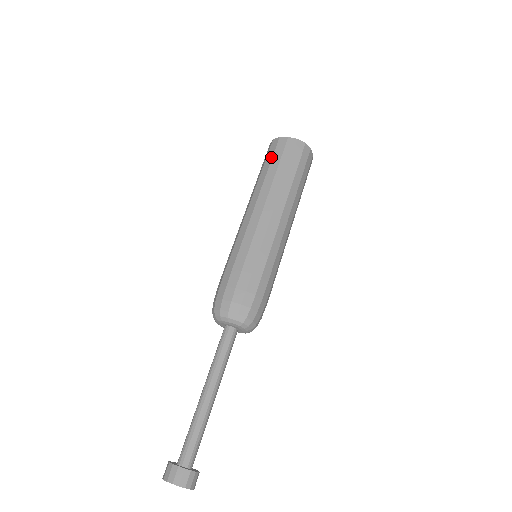
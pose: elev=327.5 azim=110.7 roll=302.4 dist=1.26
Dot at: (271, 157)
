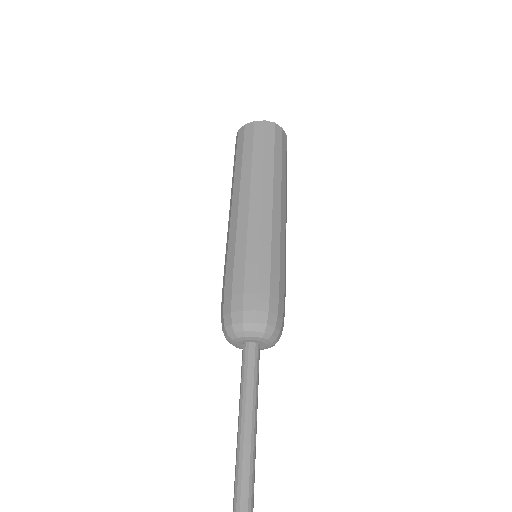
Dot at: (242, 146)
